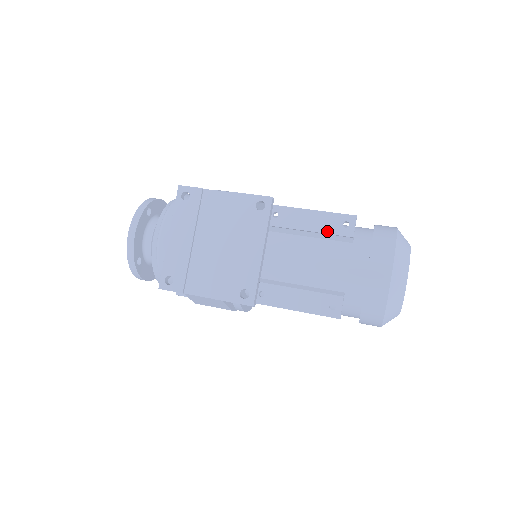
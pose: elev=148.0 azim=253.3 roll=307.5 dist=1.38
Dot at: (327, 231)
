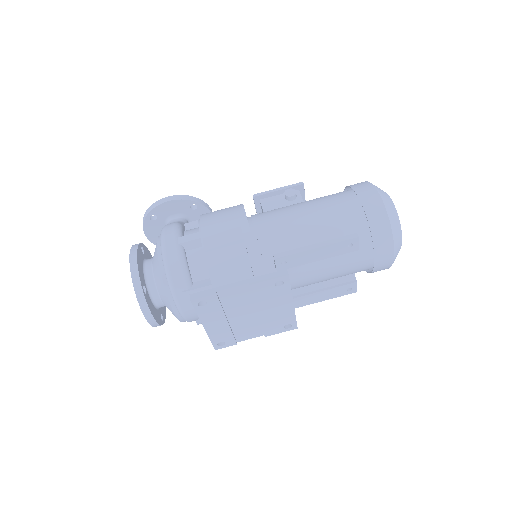
Dot at: (335, 255)
